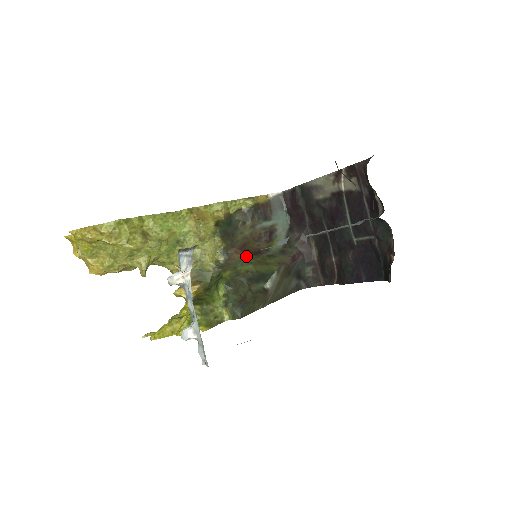
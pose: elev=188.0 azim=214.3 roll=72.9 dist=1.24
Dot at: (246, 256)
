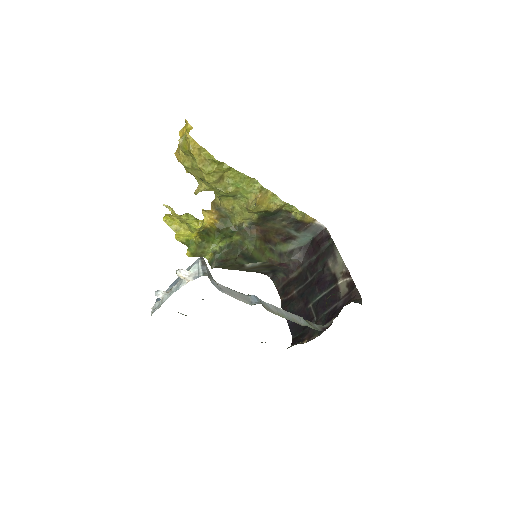
Dot at: (259, 238)
